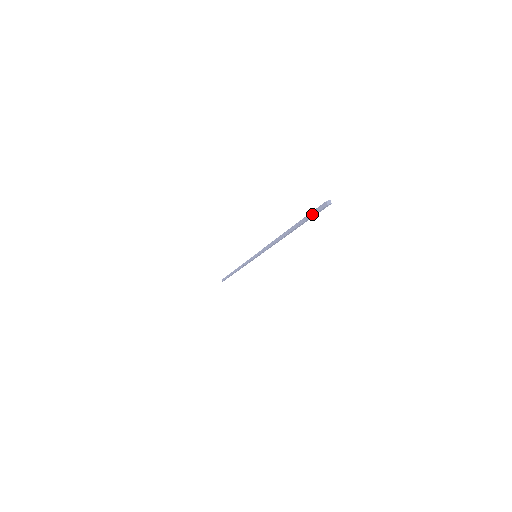
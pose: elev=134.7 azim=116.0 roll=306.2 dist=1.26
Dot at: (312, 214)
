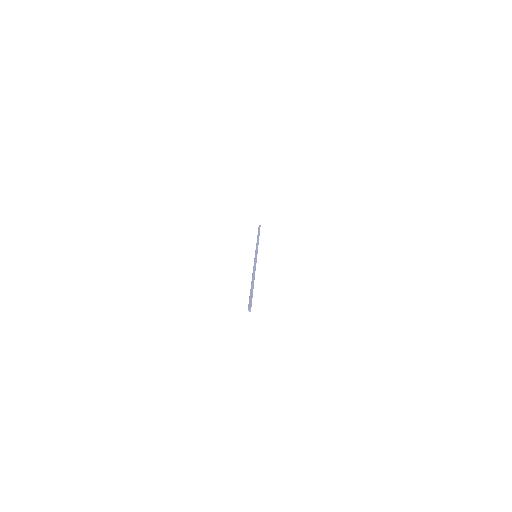
Dot at: (249, 300)
